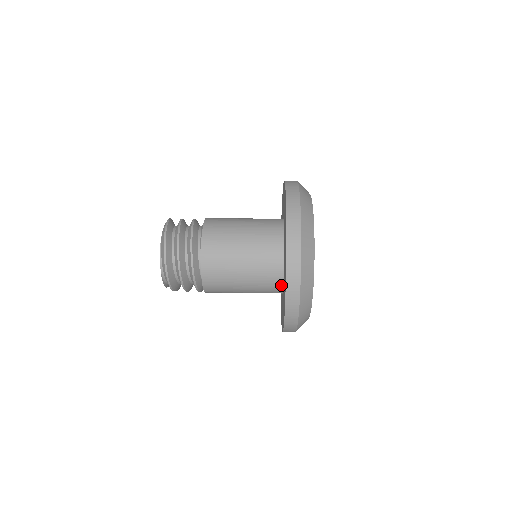
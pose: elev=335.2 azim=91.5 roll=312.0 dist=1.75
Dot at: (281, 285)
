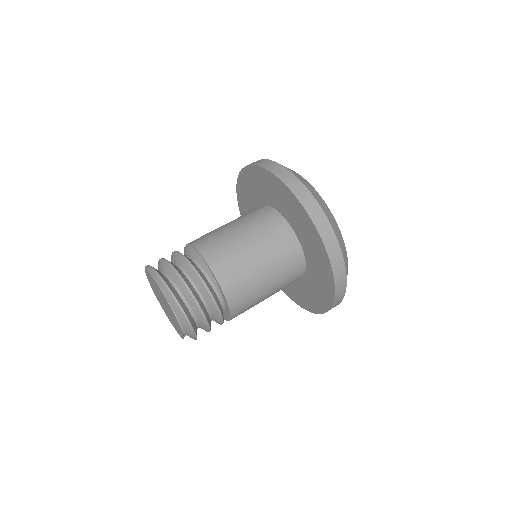
Dot at: occluded
